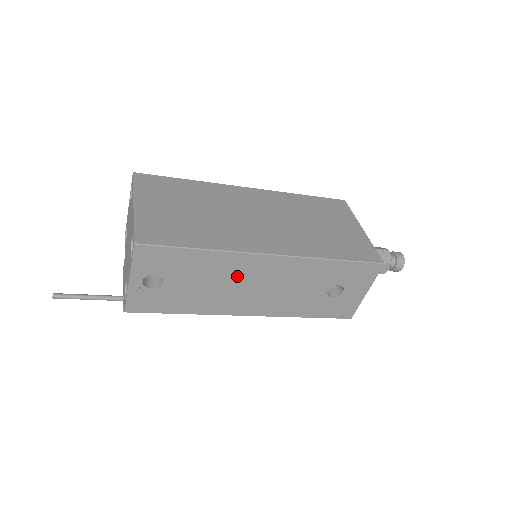
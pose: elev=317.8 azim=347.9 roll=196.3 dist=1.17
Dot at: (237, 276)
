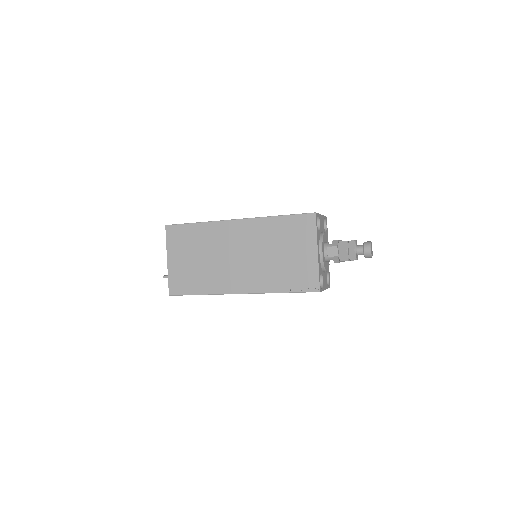
Dot at: occluded
